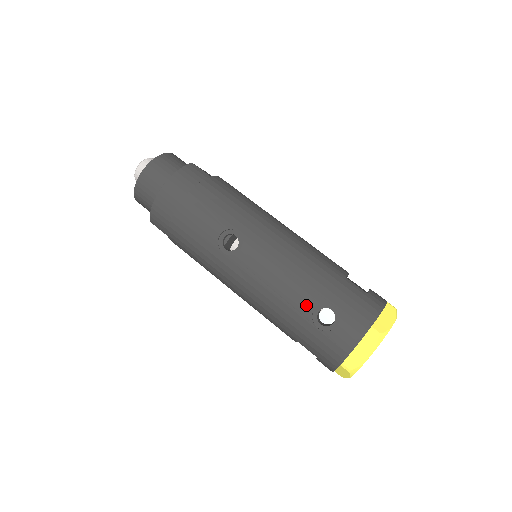
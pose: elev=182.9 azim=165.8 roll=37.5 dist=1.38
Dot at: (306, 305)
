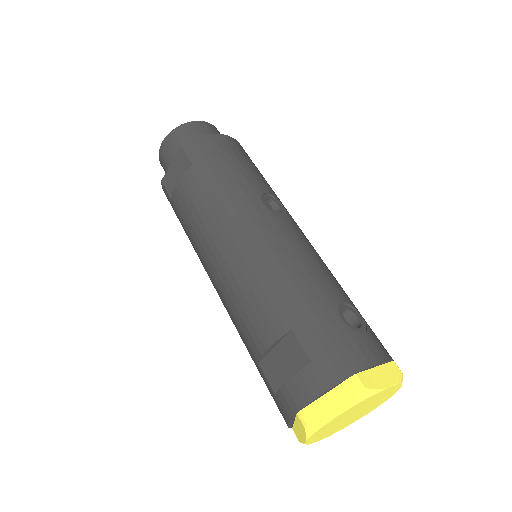
Dot at: (336, 293)
